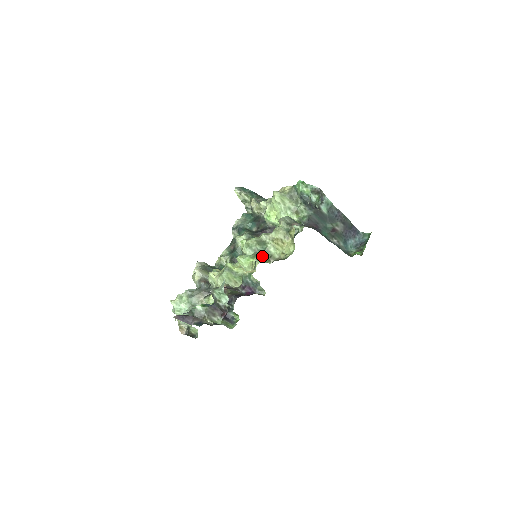
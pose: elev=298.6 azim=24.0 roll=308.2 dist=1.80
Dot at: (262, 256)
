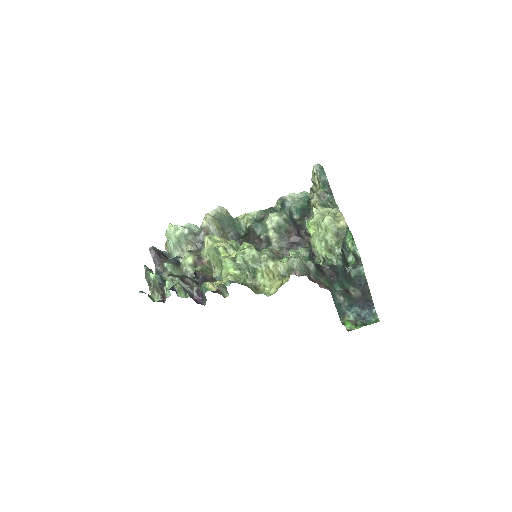
Dot at: (248, 271)
